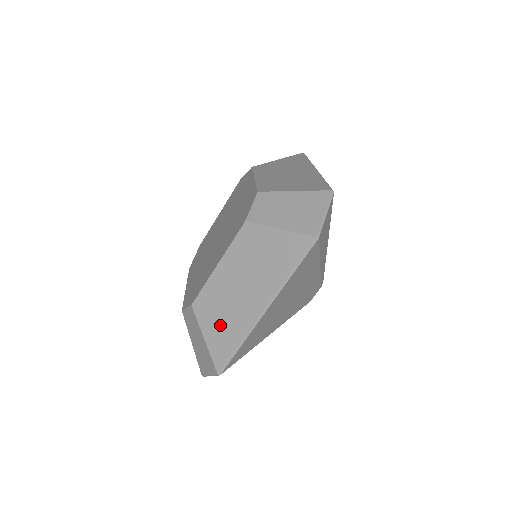
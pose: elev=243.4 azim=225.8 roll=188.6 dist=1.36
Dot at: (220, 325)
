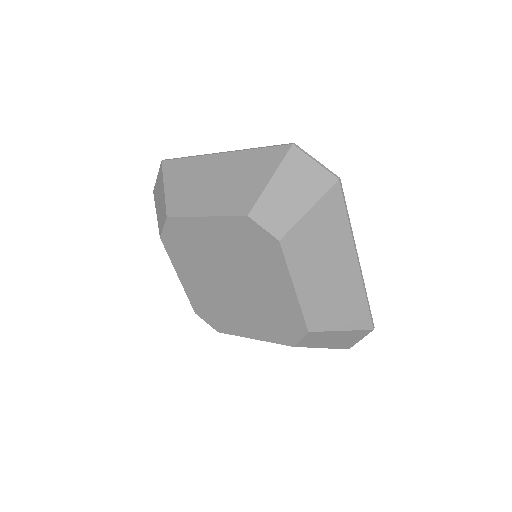
Dot at: occluded
